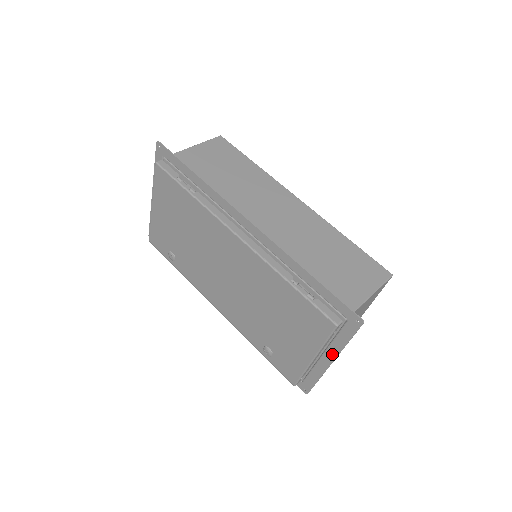
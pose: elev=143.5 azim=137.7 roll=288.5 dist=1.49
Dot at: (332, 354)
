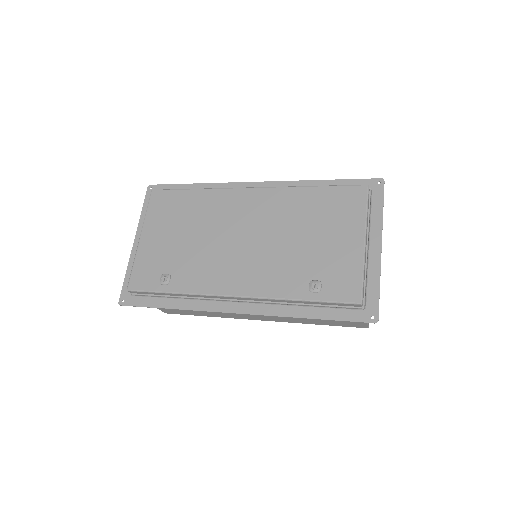
Dot at: (377, 235)
